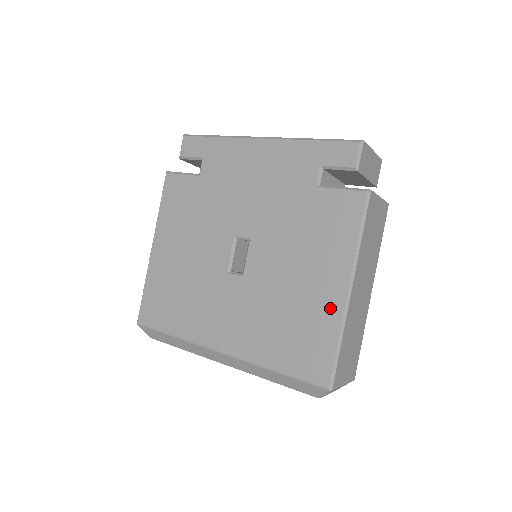
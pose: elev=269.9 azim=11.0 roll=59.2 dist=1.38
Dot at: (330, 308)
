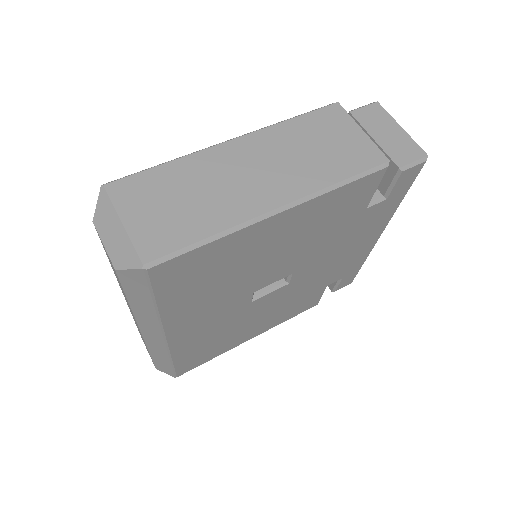
Dot at: occluded
